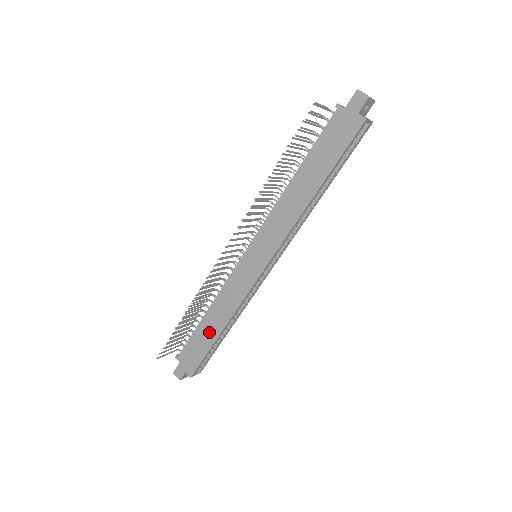
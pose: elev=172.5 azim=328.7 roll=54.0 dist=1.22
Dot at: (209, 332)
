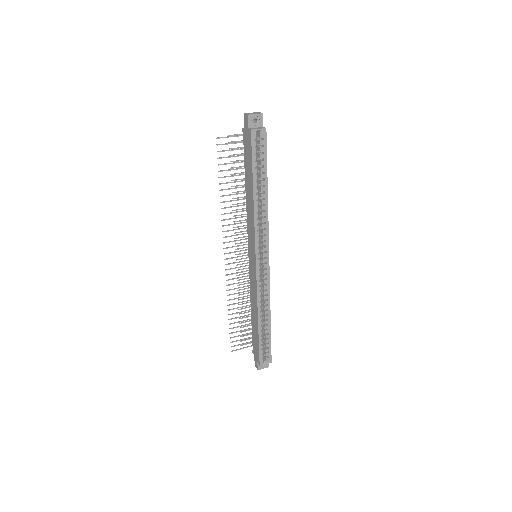
Dot at: (255, 325)
